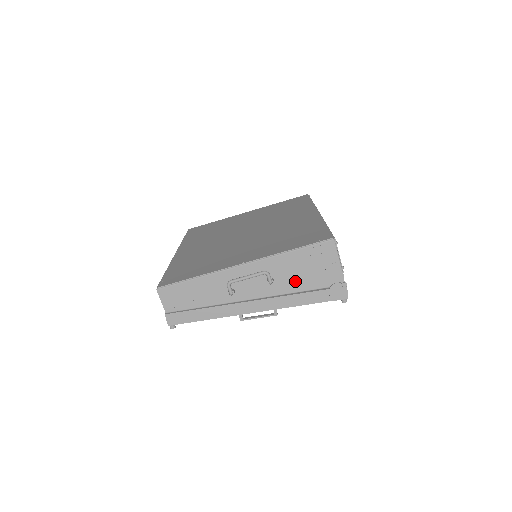
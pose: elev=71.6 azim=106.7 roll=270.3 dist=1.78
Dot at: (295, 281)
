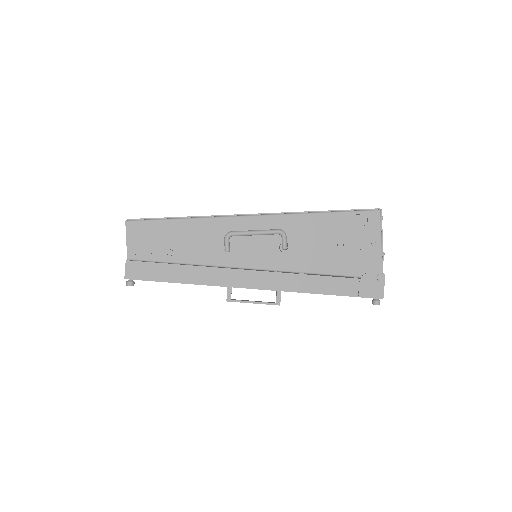
Dot at: (317, 256)
